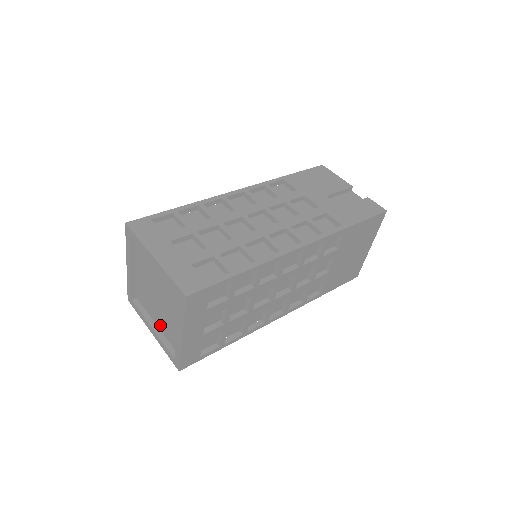
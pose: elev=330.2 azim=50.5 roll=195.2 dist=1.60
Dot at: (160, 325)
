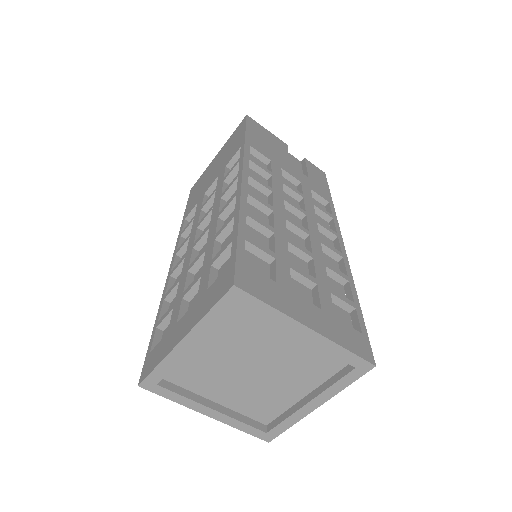
Dot at: (228, 401)
